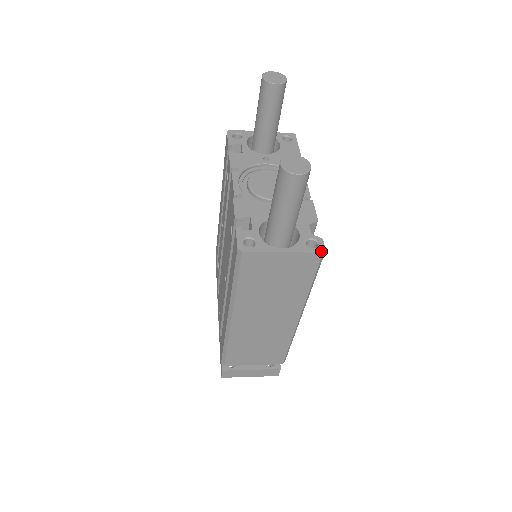
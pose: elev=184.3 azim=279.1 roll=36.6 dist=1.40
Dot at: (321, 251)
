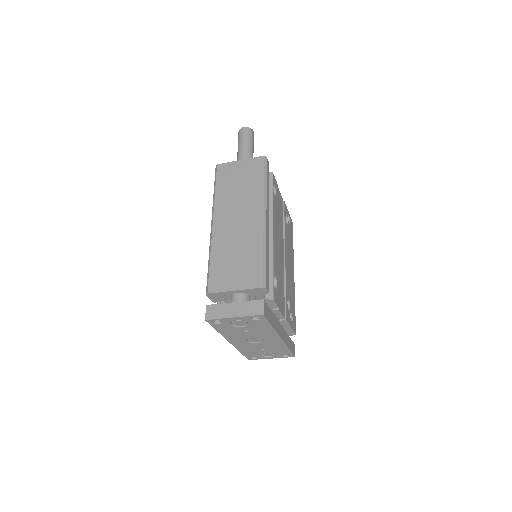
Dot at: (263, 157)
